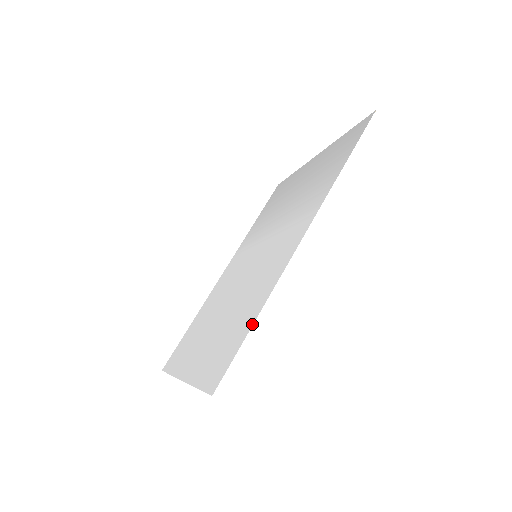
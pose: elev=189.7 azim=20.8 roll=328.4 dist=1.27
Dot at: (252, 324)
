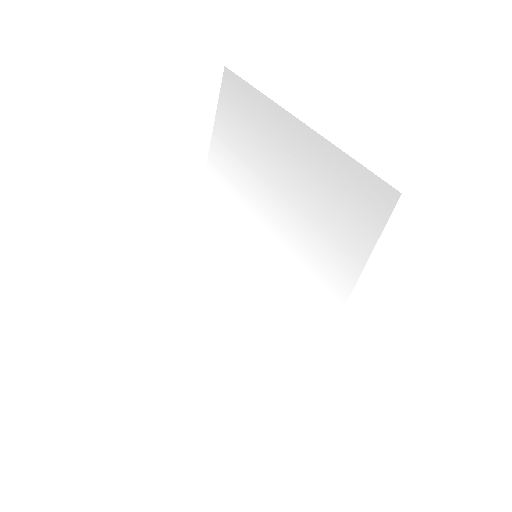
Dot at: (299, 392)
